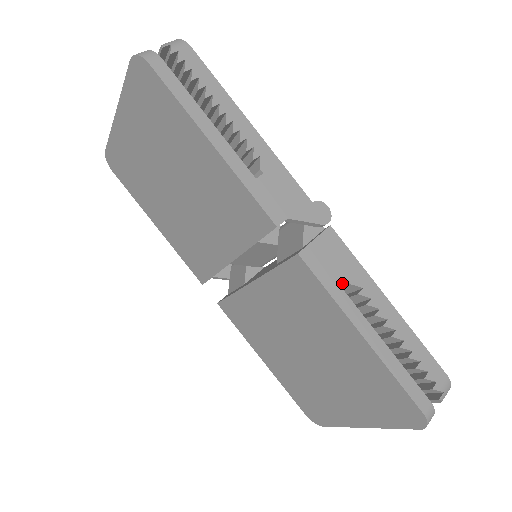
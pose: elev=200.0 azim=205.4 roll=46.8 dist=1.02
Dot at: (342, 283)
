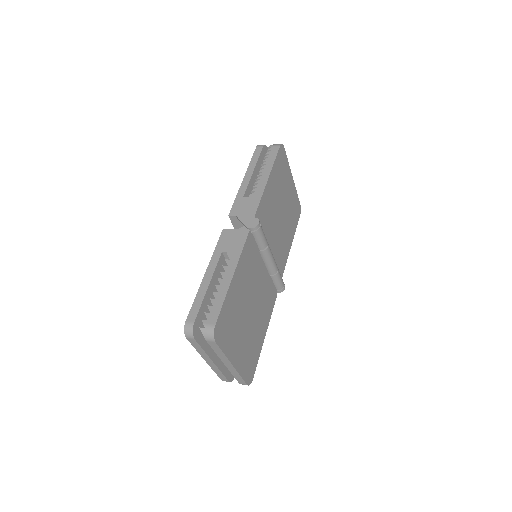
Dot at: (224, 250)
